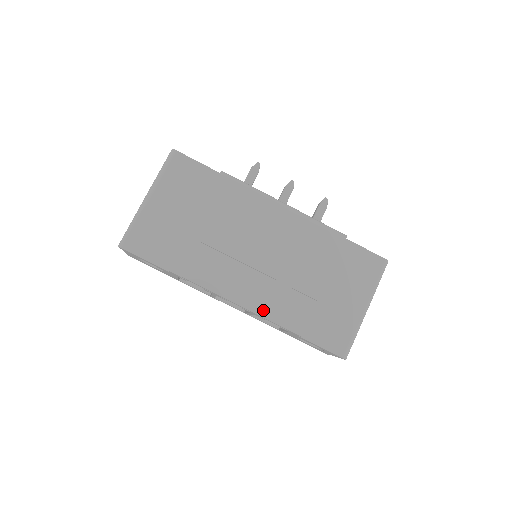
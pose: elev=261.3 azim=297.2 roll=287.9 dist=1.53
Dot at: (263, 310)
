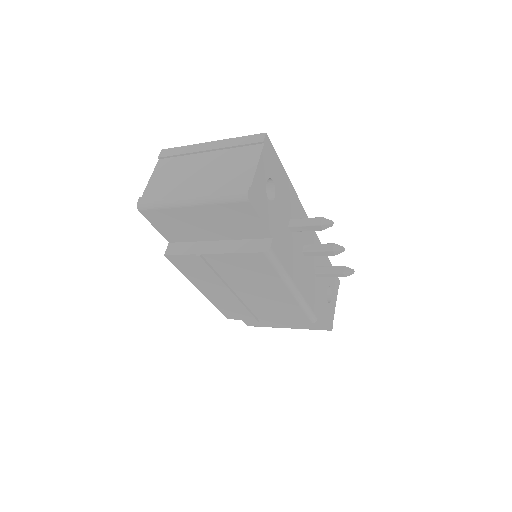
Dot at: (215, 302)
